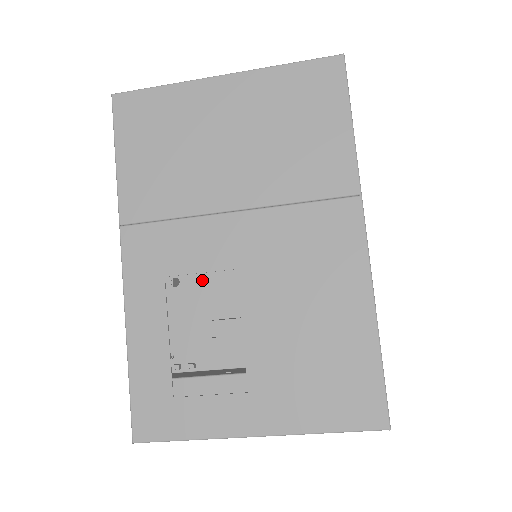
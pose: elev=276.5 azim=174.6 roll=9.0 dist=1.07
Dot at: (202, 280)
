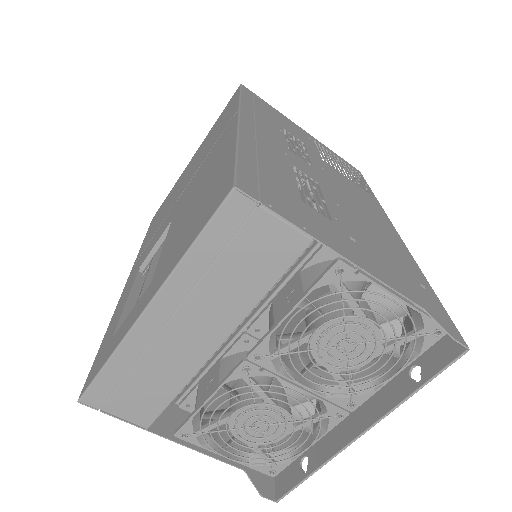
Dot at: occluded
